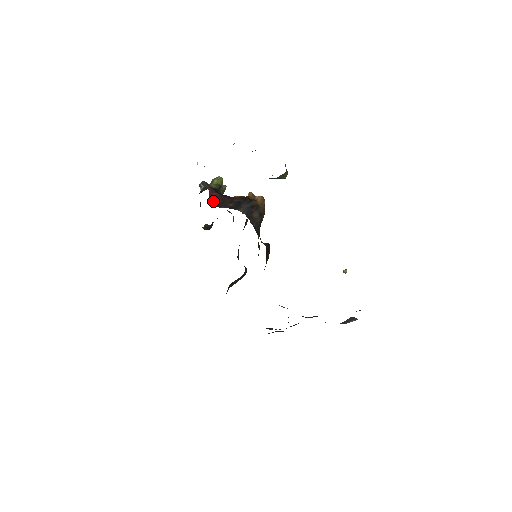
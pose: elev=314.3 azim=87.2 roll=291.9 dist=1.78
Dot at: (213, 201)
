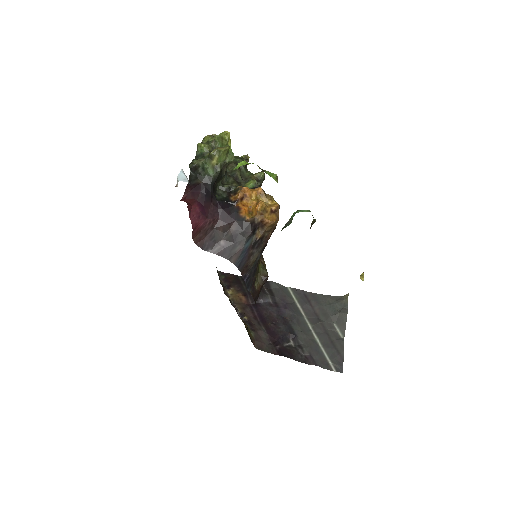
Dot at: (198, 238)
